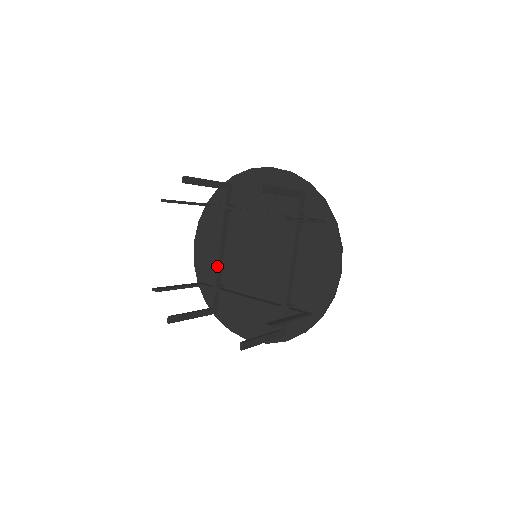
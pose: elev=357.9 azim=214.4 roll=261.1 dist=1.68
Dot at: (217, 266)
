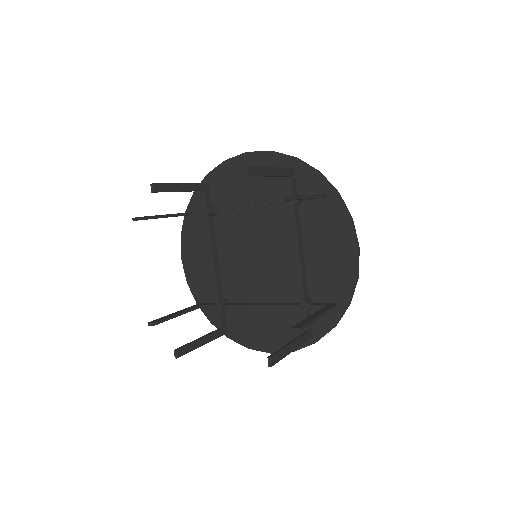
Dot at: (215, 279)
